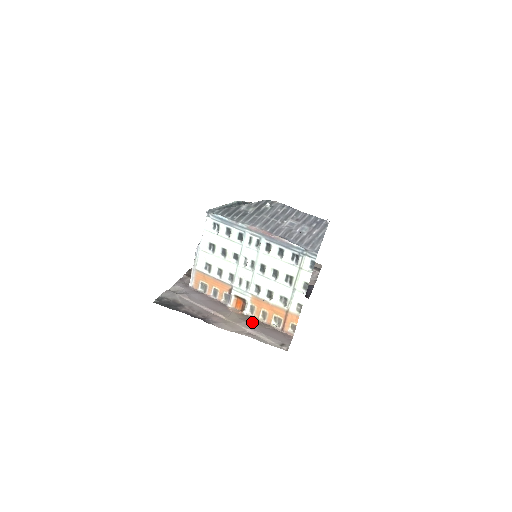
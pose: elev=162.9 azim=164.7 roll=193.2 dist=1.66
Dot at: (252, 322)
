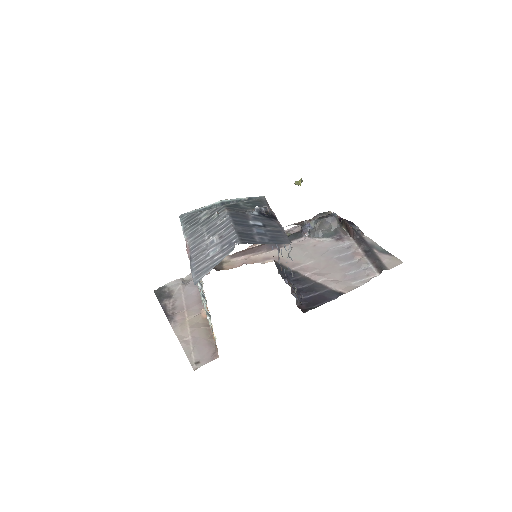
Dot at: (202, 329)
